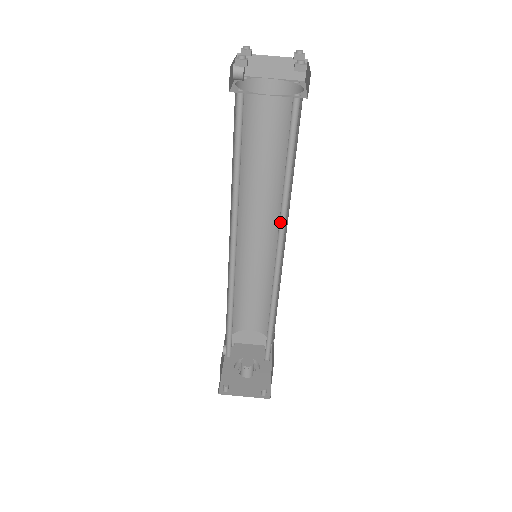
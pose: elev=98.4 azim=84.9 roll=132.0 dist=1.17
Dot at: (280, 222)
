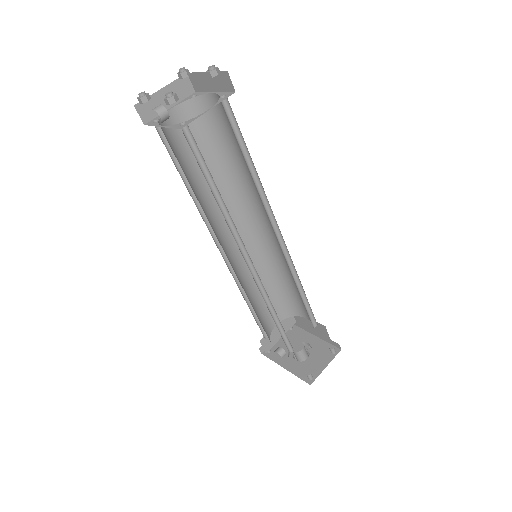
Dot at: occluded
